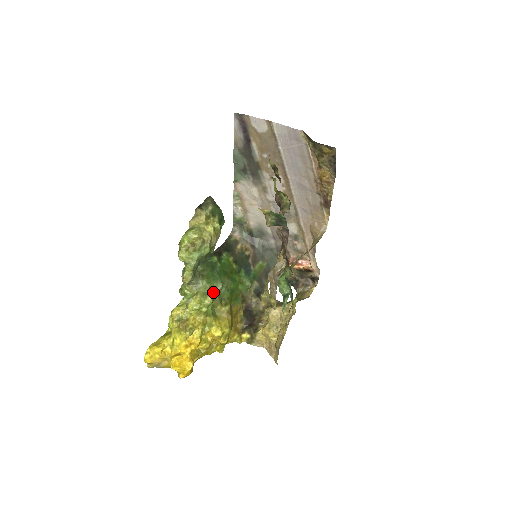
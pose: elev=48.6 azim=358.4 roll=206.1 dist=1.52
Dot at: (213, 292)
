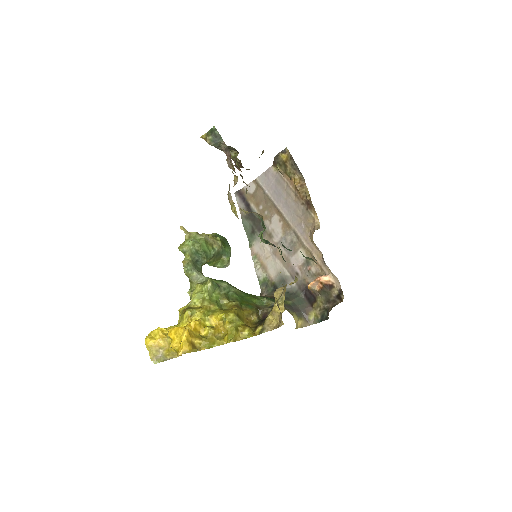
Dot at: (215, 283)
